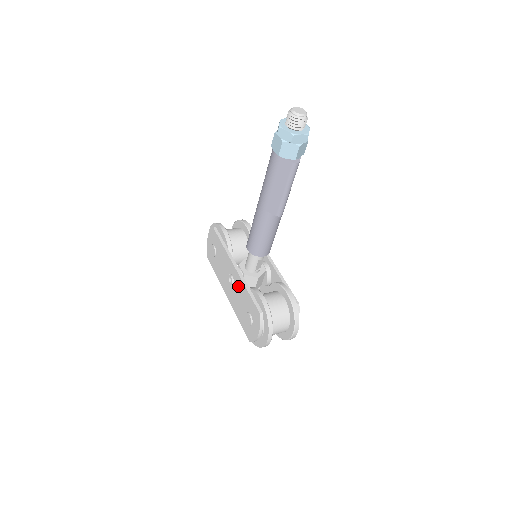
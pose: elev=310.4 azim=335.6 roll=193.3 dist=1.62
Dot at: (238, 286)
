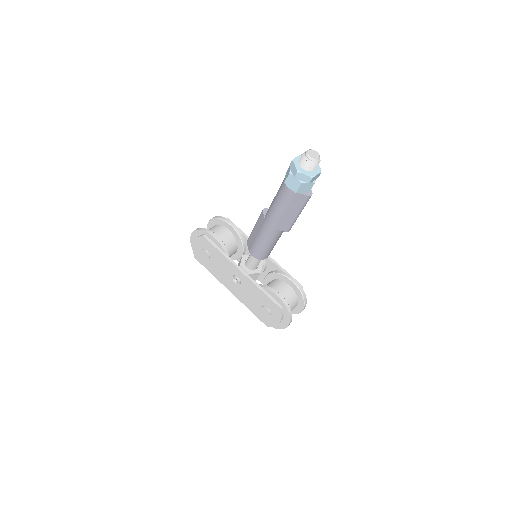
Dot at: (248, 286)
